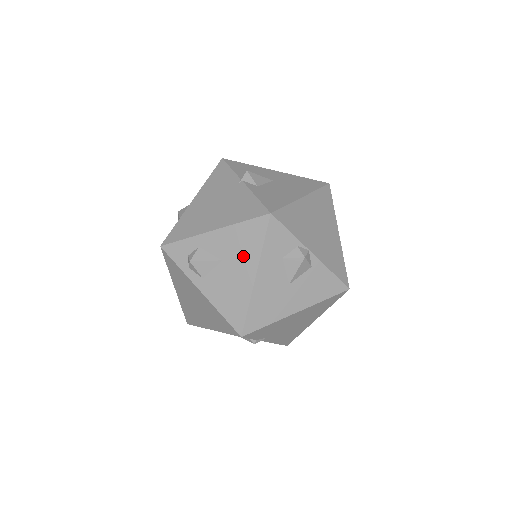
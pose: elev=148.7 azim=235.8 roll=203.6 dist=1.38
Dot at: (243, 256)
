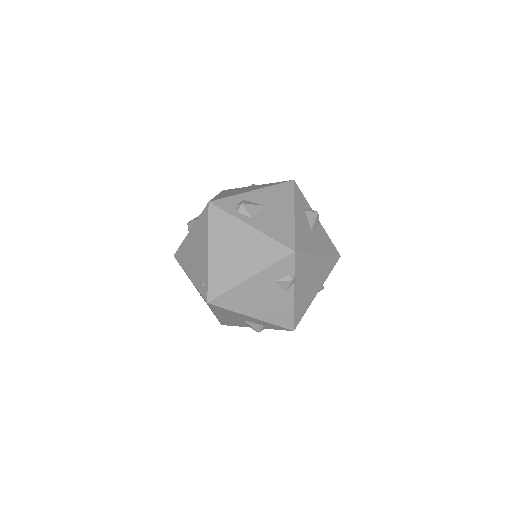
Dot at: (281, 202)
